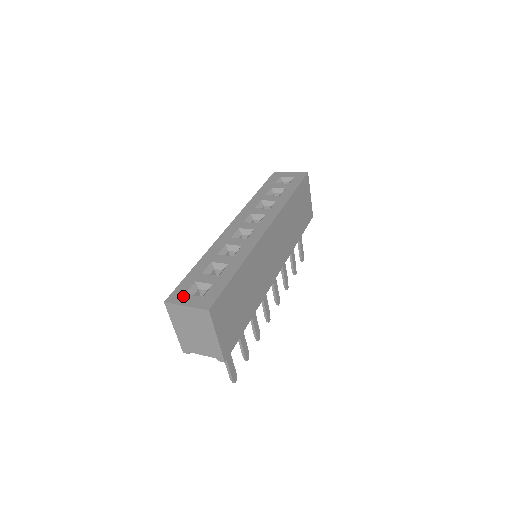
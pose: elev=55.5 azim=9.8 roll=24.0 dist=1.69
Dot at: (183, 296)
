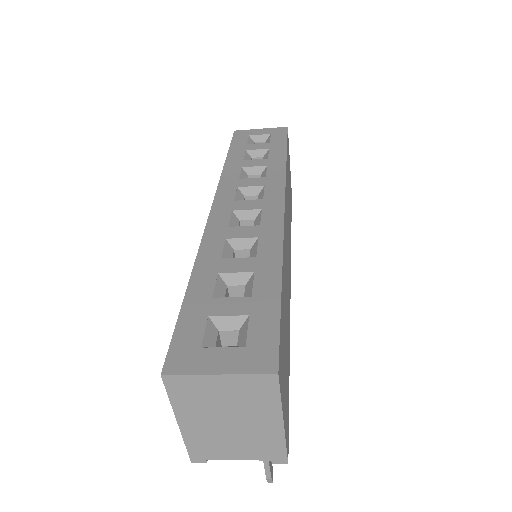
Dot at: (199, 352)
